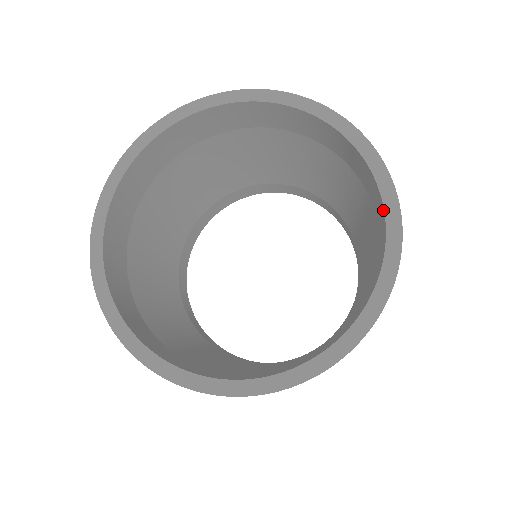
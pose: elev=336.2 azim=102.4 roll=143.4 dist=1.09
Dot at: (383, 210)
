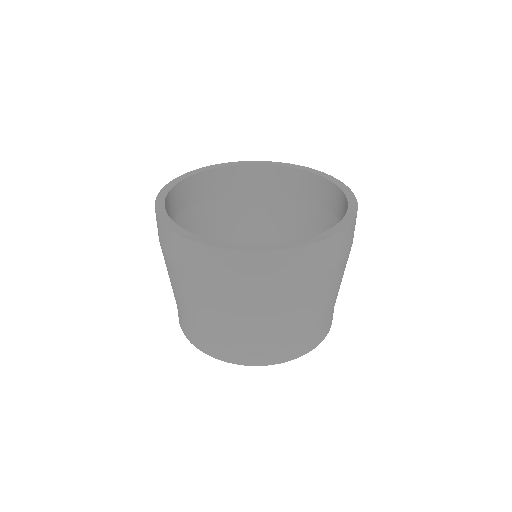
Dot at: (340, 191)
